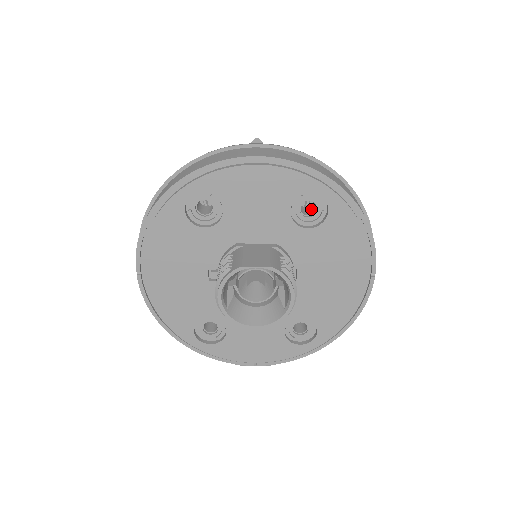
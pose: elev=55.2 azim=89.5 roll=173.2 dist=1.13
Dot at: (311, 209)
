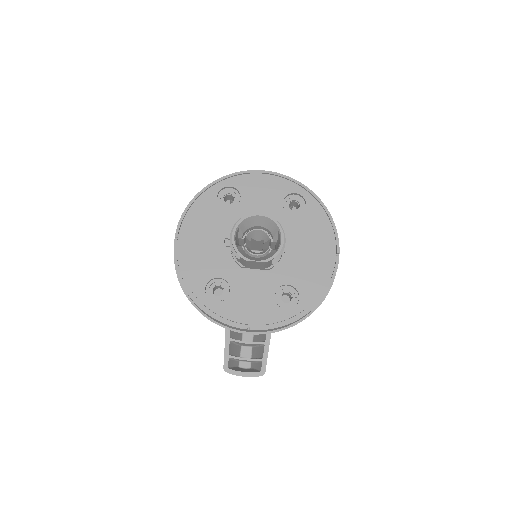
Dot at: occluded
